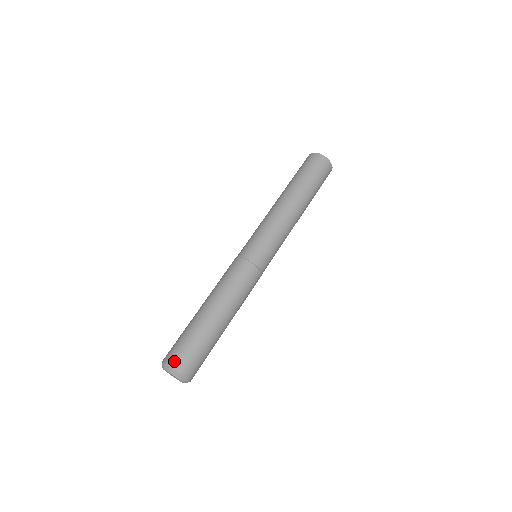
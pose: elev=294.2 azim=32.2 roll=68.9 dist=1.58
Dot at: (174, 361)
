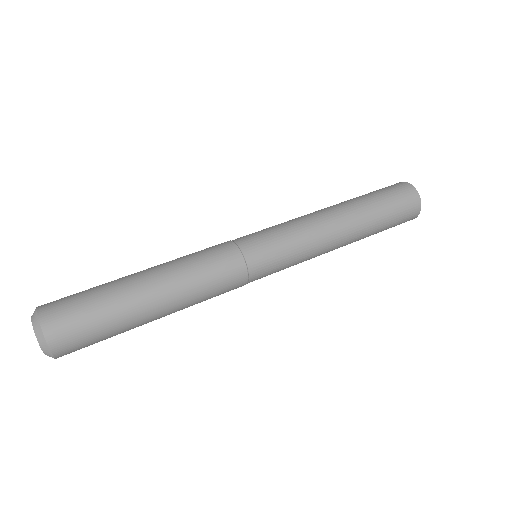
Dot at: (48, 303)
